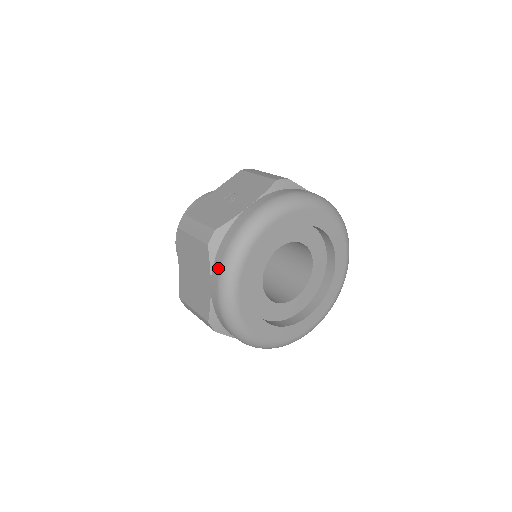
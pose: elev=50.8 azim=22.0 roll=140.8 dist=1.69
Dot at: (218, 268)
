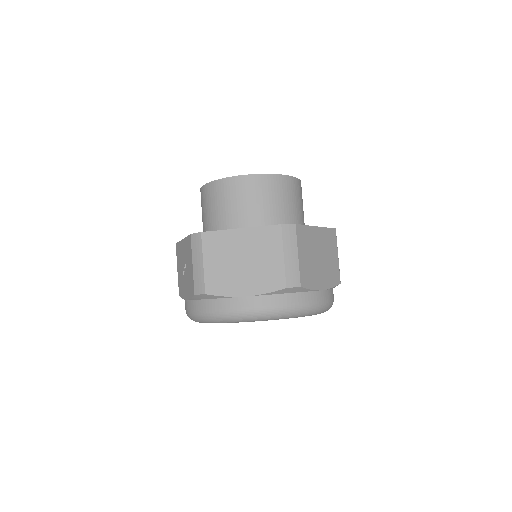
Dot at: occluded
